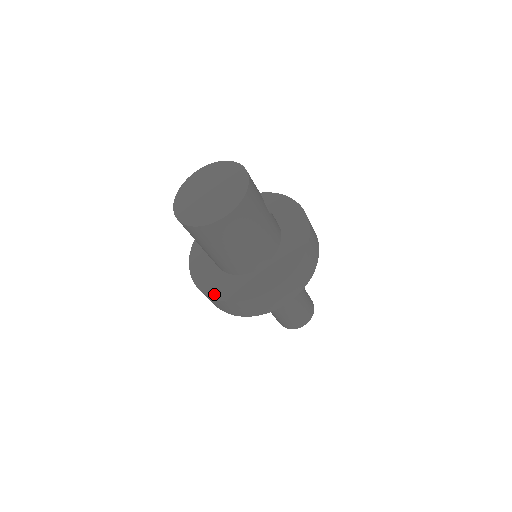
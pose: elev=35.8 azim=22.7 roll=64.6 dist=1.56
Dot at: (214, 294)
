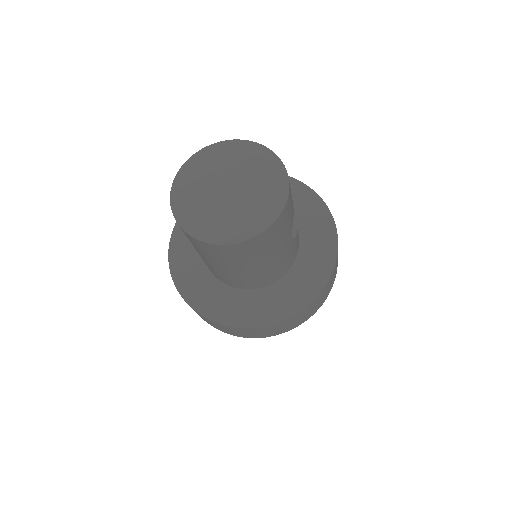
Dot at: (182, 287)
